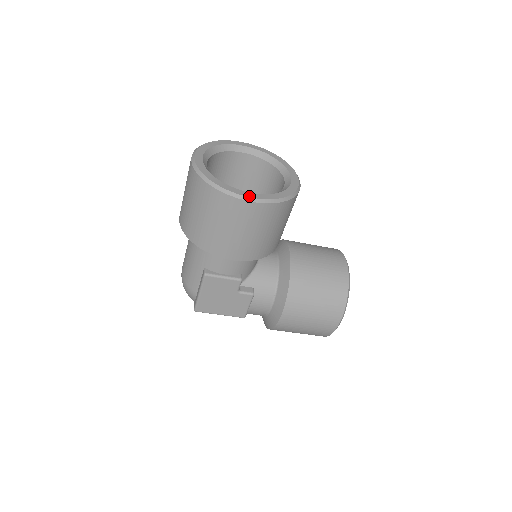
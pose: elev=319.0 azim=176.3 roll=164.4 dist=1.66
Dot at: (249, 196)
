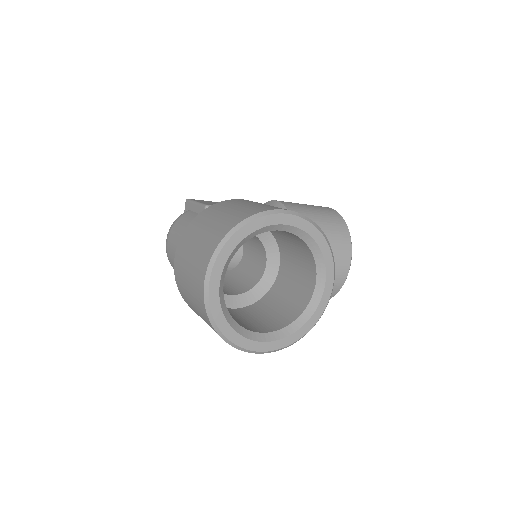
Dot at: (263, 350)
